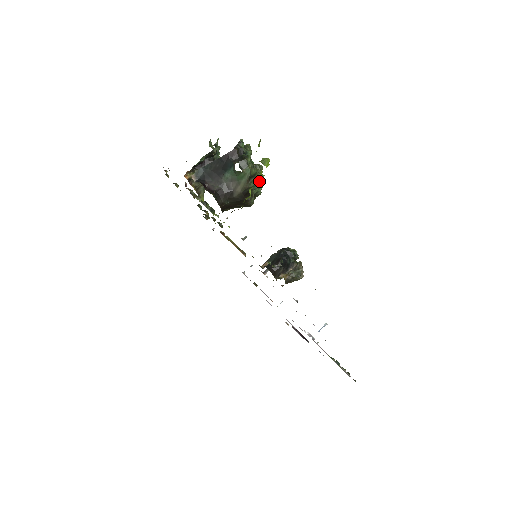
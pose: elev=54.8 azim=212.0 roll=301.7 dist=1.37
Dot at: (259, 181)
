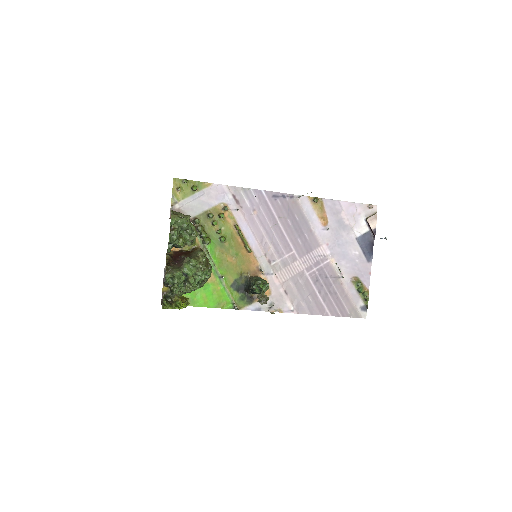
Dot at: (196, 286)
